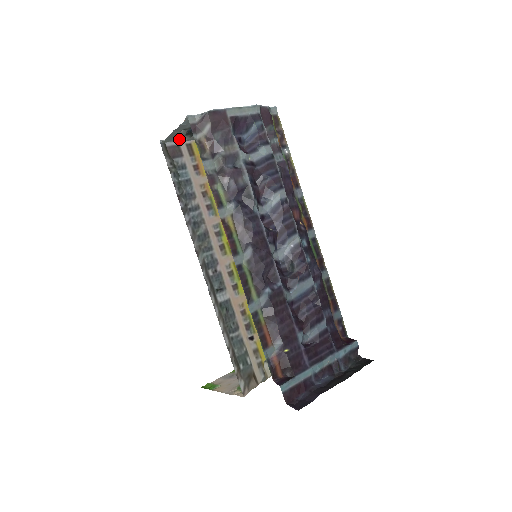
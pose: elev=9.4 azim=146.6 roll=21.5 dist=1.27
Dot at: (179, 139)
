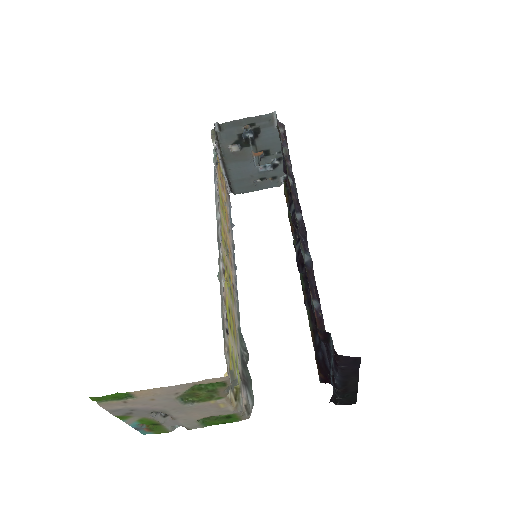
Dot at: (225, 136)
